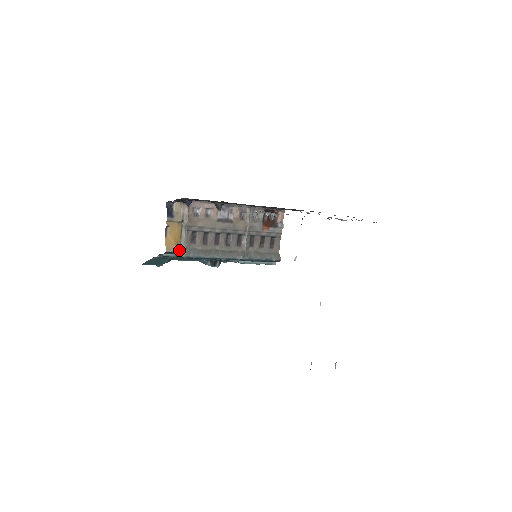
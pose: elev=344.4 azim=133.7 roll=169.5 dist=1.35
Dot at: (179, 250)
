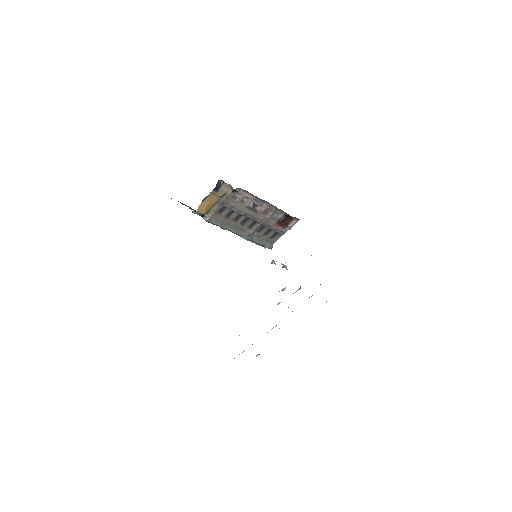
Dot at: (206, 214)
